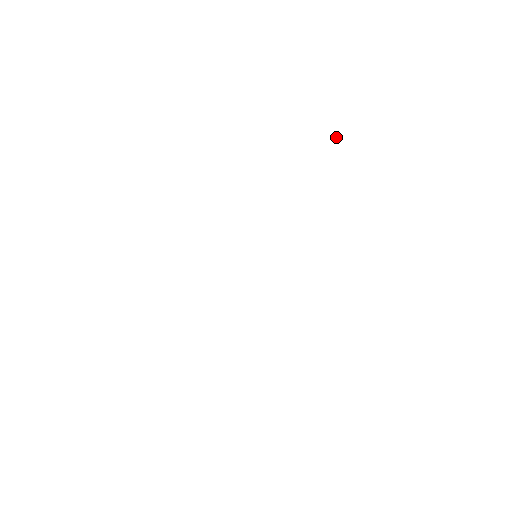
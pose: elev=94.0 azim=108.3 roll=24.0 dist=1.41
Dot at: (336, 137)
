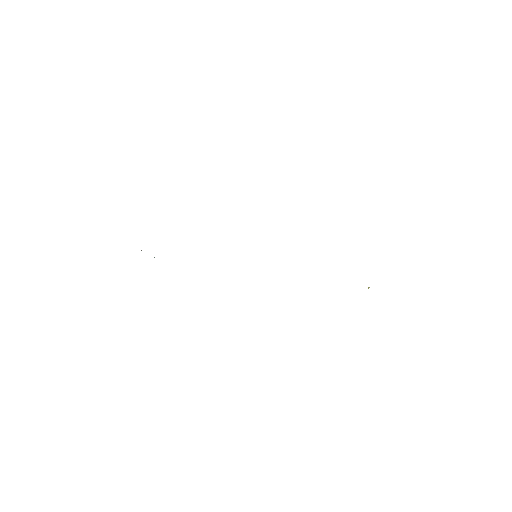
Dot at: (368, 287)
